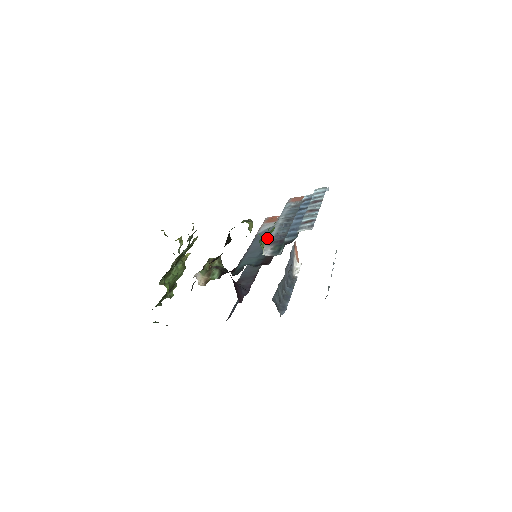
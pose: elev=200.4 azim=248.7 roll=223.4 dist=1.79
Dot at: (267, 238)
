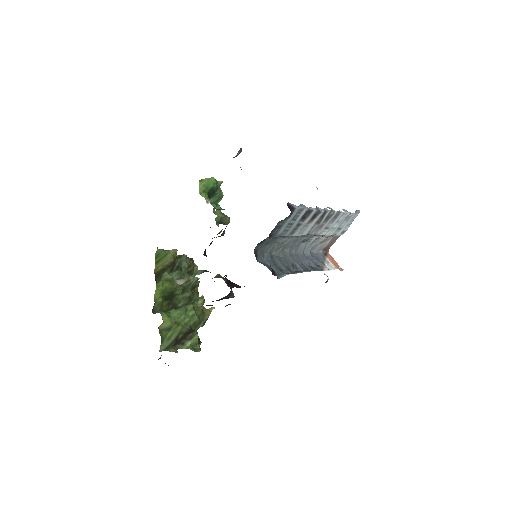
Dot at: occluded
